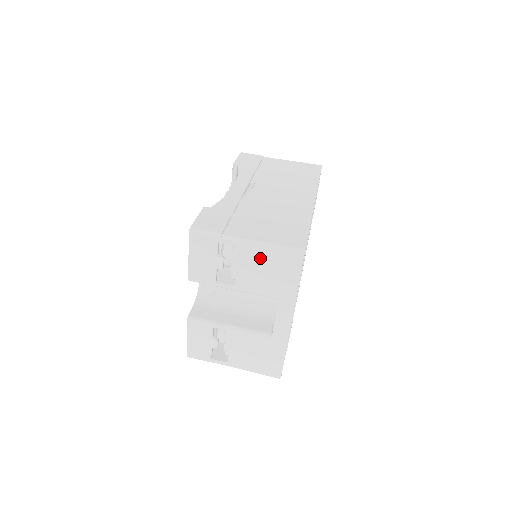
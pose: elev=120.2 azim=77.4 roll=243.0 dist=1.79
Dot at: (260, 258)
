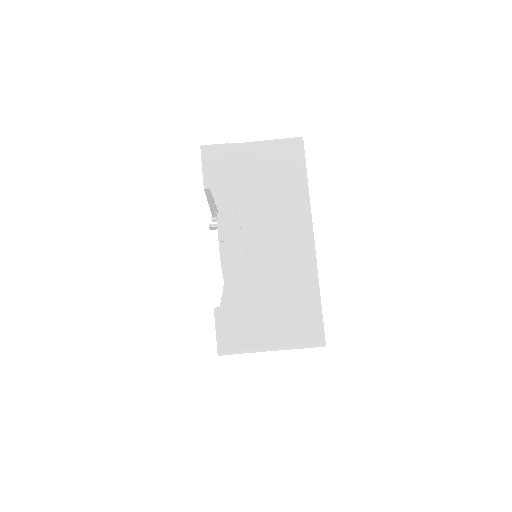
Dot at: occluded
